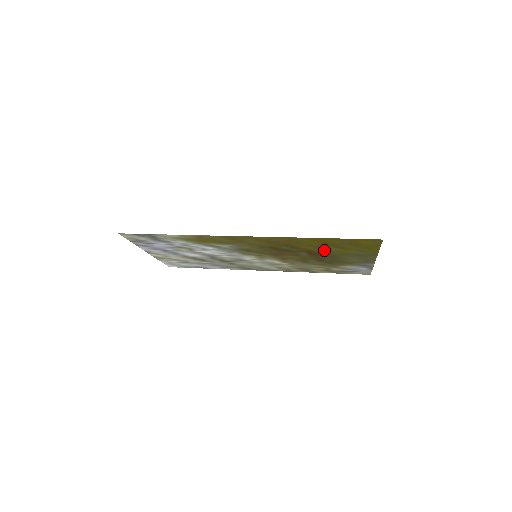
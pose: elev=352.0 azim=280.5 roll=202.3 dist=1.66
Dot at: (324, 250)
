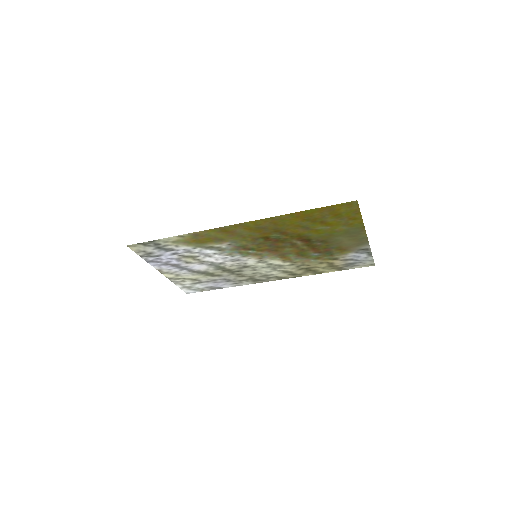
Dot at: (313, 231)
